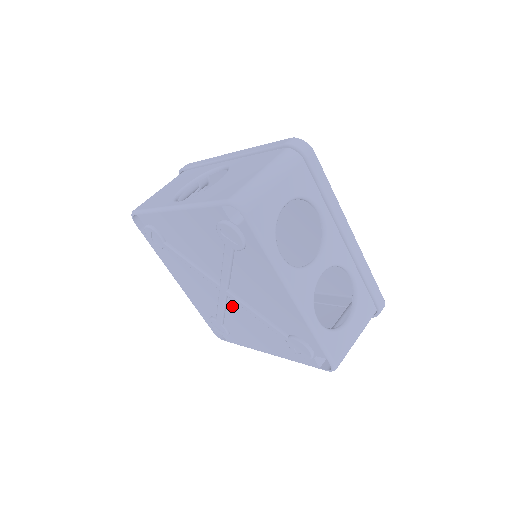
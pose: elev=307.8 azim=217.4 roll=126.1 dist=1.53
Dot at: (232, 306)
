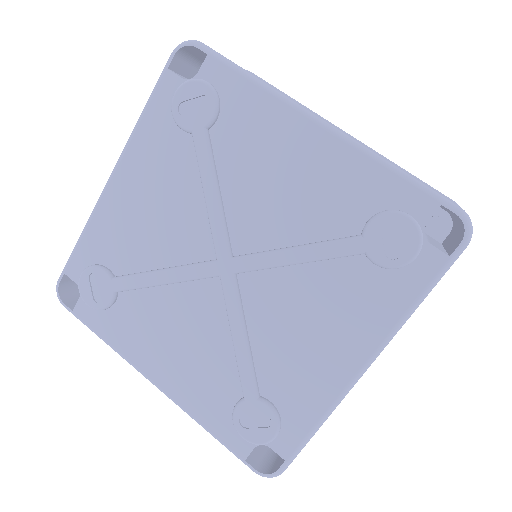
Dot at: (253, 304)
